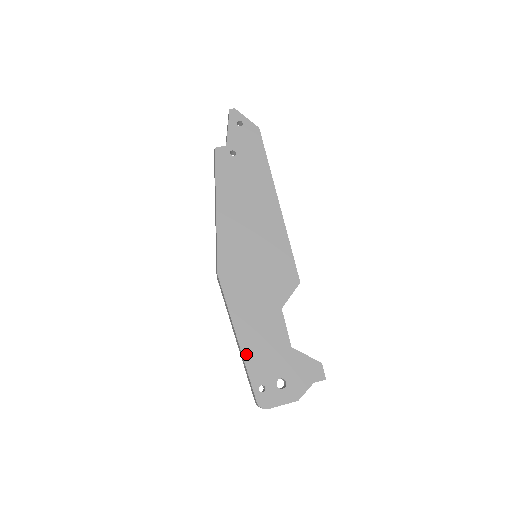
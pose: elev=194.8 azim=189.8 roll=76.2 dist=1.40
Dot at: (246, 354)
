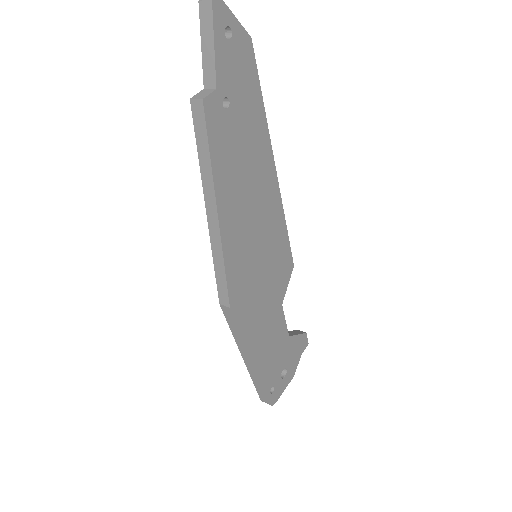
Dot at: (260, 371)
